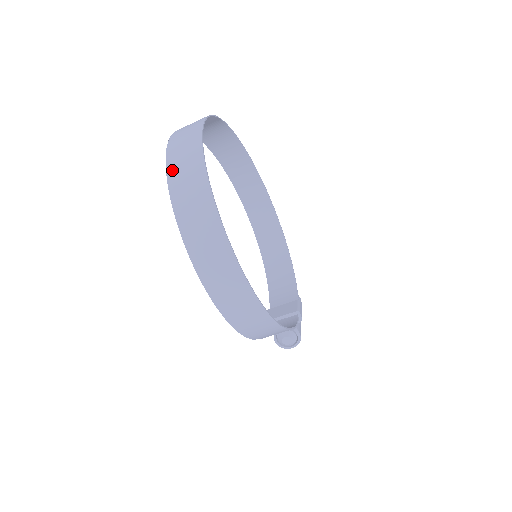
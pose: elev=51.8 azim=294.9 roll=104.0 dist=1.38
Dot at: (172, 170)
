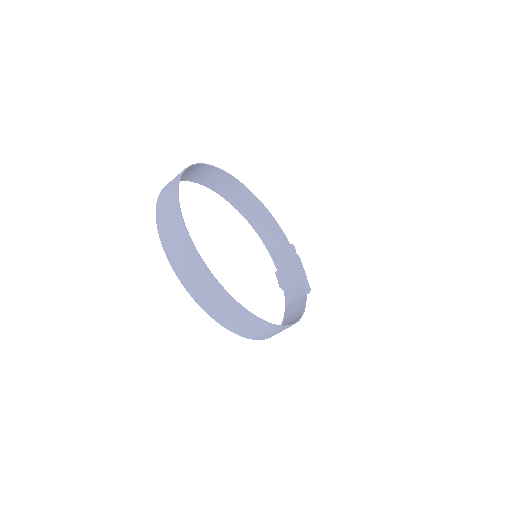
Dot at: (186, 282)
